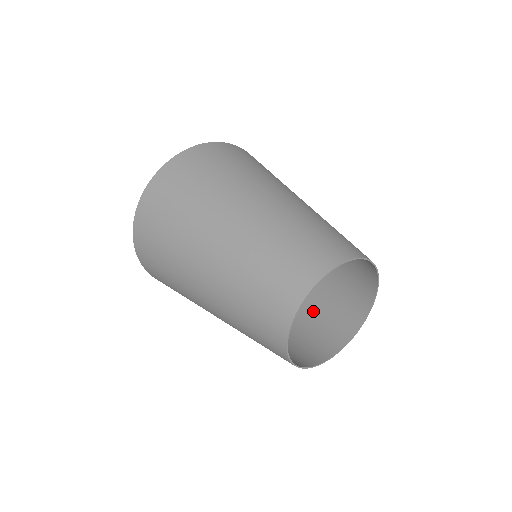
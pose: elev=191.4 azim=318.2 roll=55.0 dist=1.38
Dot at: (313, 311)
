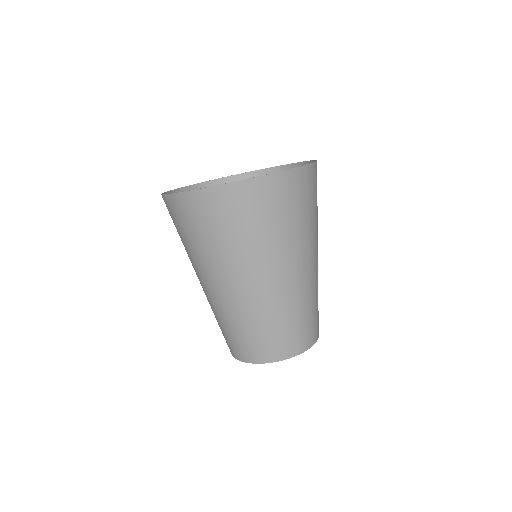
Dot at: occluded
